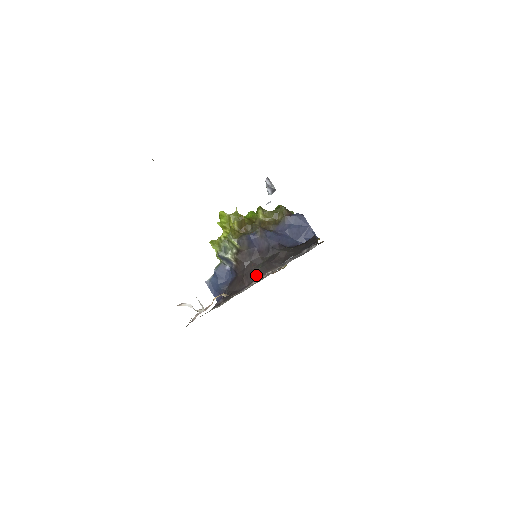
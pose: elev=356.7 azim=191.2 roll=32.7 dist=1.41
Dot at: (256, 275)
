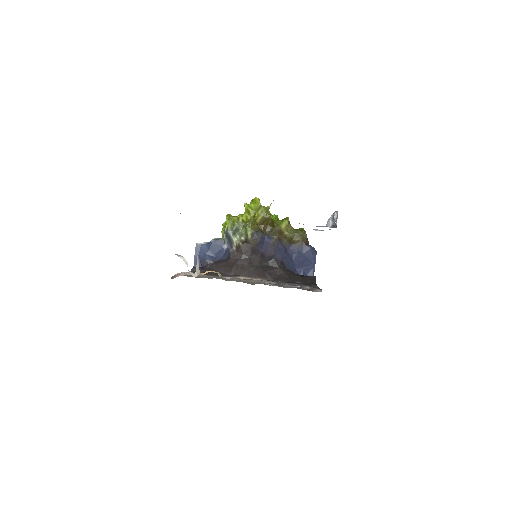
Dot at: (246, 272)
